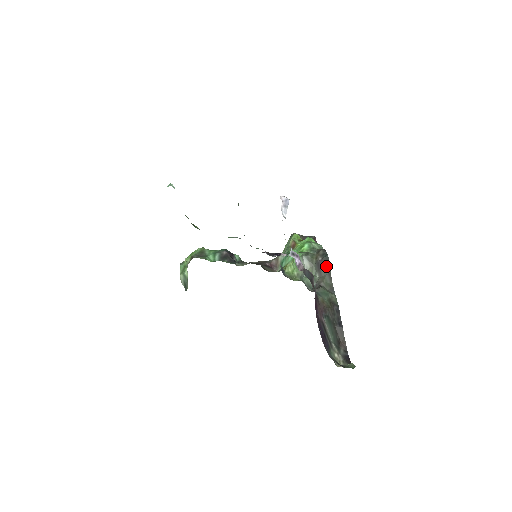
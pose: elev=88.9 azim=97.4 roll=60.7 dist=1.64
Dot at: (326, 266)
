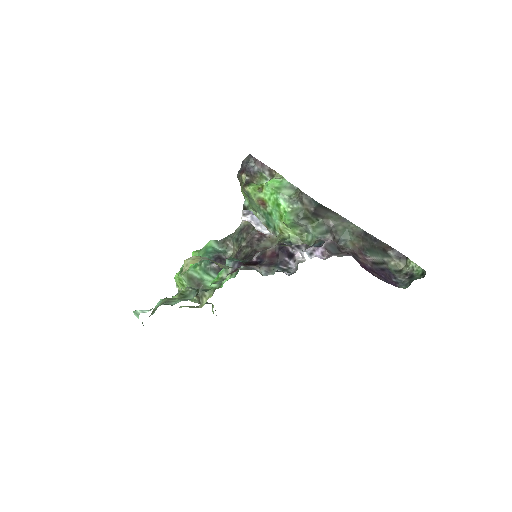
Dot at: (323, 210)
